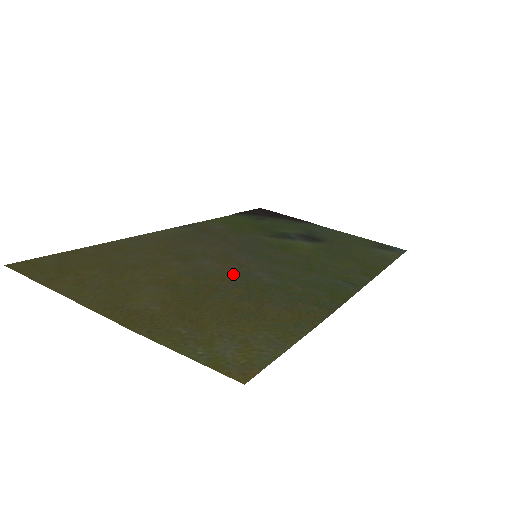
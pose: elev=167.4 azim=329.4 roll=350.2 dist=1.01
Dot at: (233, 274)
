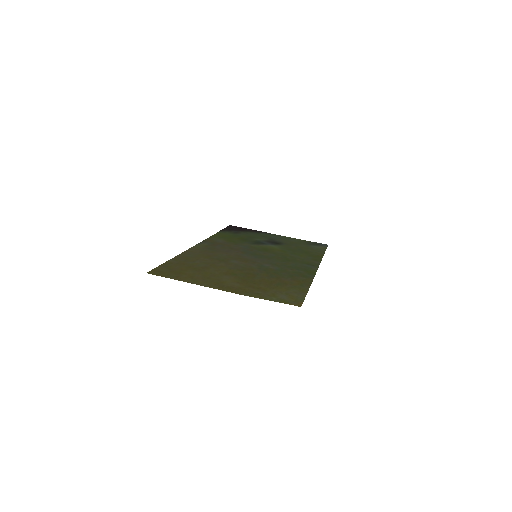
Dot at: (254, 266)
